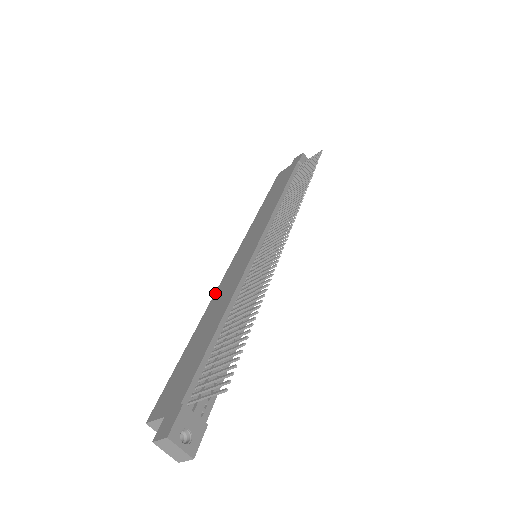
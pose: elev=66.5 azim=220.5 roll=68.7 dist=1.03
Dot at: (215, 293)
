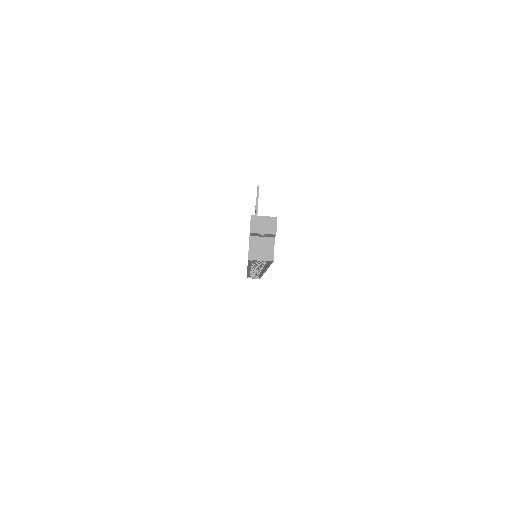
Dot at: occluded
